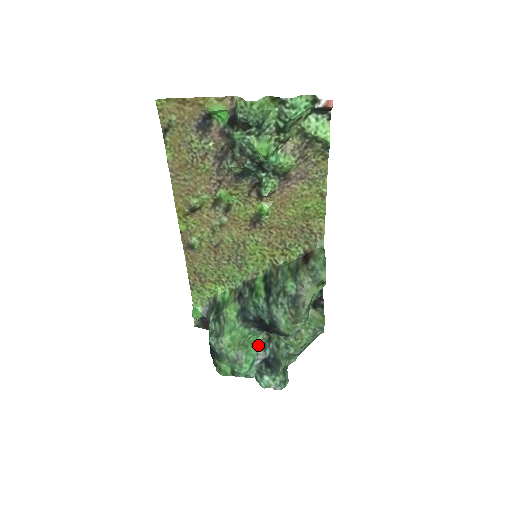
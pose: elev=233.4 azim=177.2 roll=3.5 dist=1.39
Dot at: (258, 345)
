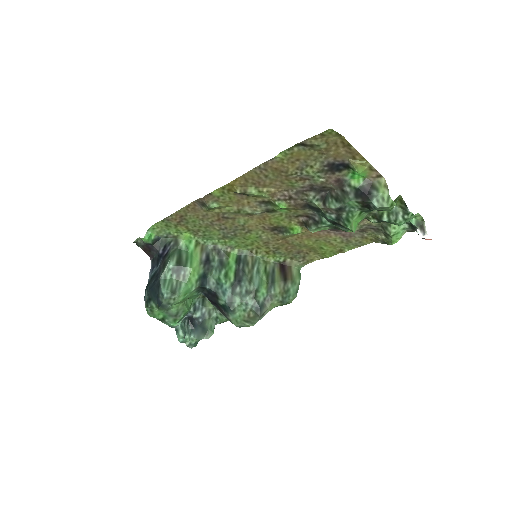
Dot at: (193, 304)
